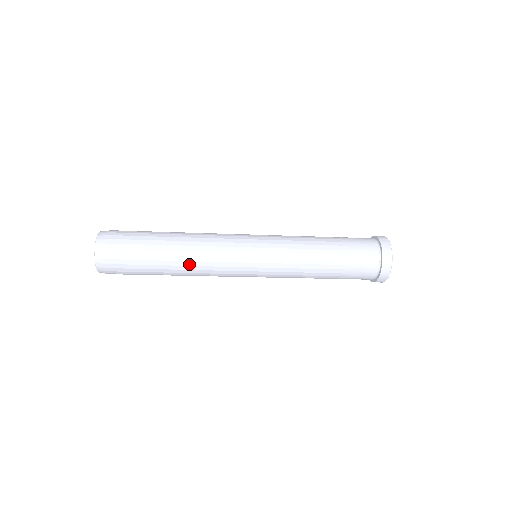
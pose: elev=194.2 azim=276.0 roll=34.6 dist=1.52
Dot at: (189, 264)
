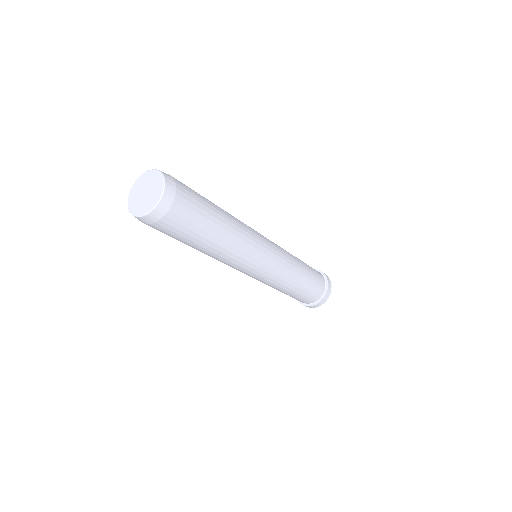
Dot at: (227, 247)
